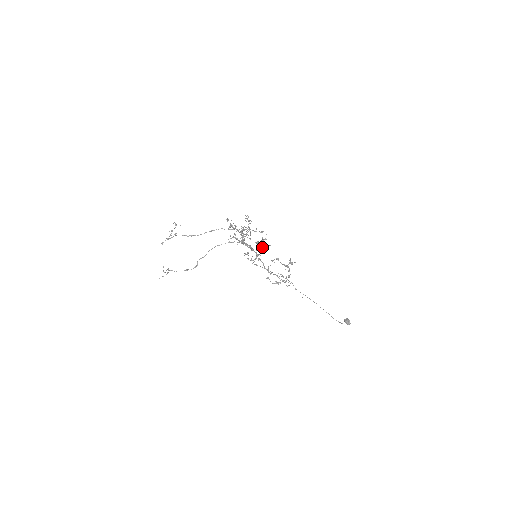
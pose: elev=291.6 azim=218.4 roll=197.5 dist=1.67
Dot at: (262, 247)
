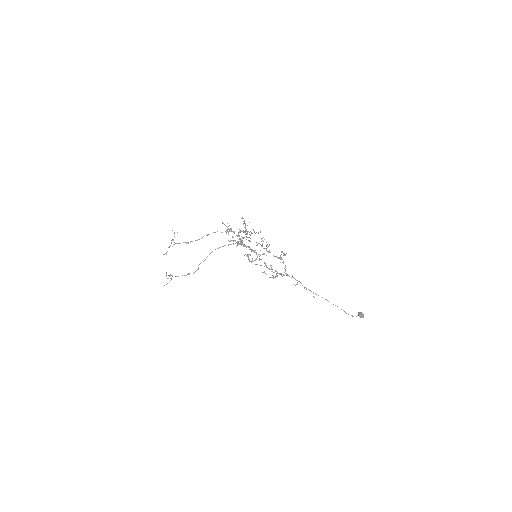
Dot at: occluded
